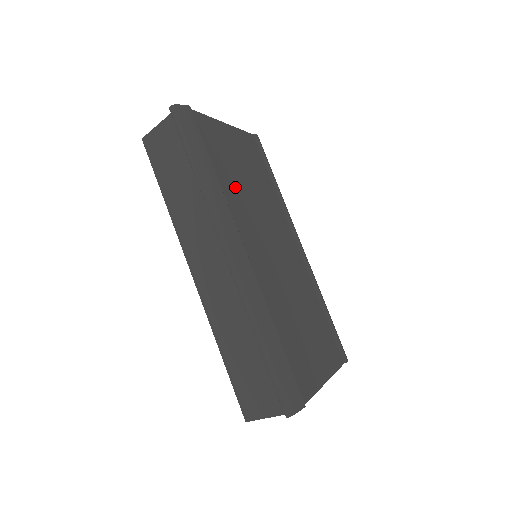
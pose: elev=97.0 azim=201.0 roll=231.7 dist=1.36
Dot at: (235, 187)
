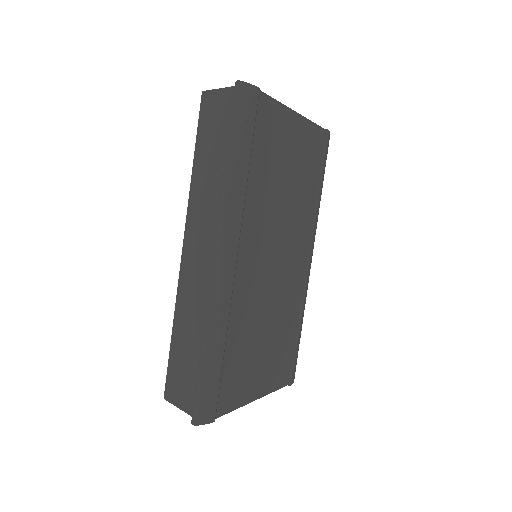
Dot at: (265, 188)
